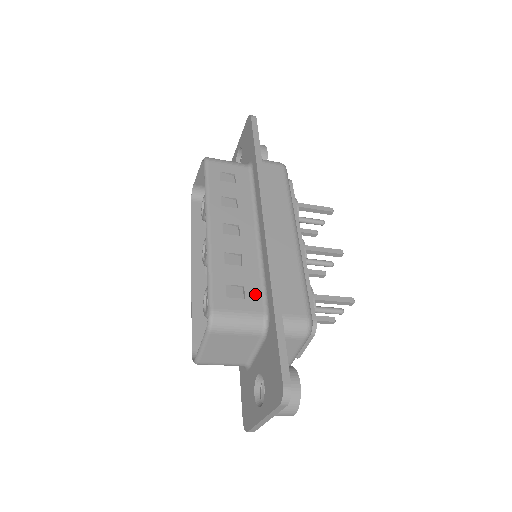
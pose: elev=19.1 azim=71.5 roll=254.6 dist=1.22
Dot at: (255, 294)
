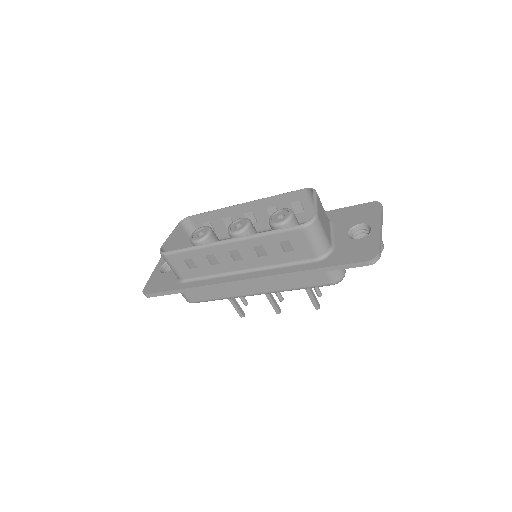
Dot at: (304, 216)
